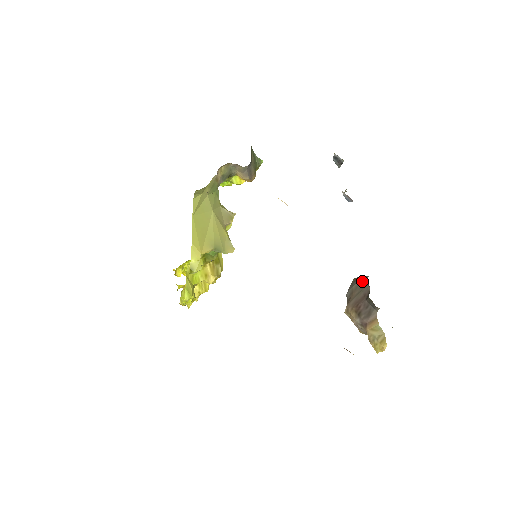
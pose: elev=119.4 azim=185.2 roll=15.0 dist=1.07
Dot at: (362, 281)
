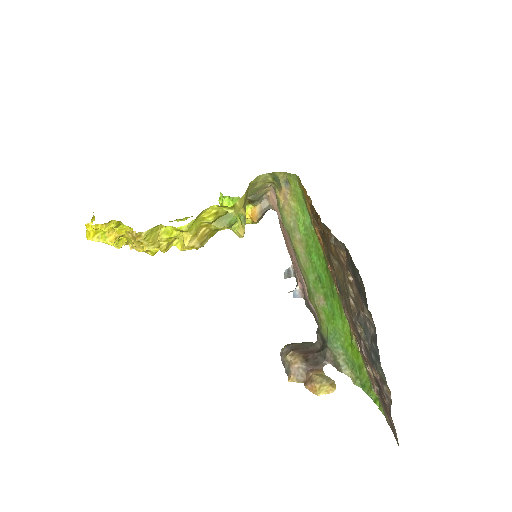
Dot at: (307, 343)
